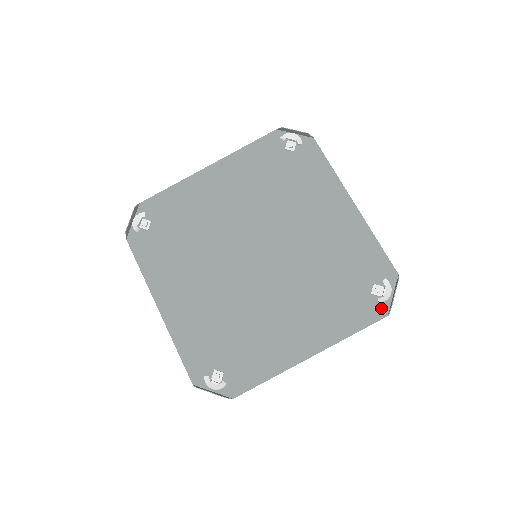
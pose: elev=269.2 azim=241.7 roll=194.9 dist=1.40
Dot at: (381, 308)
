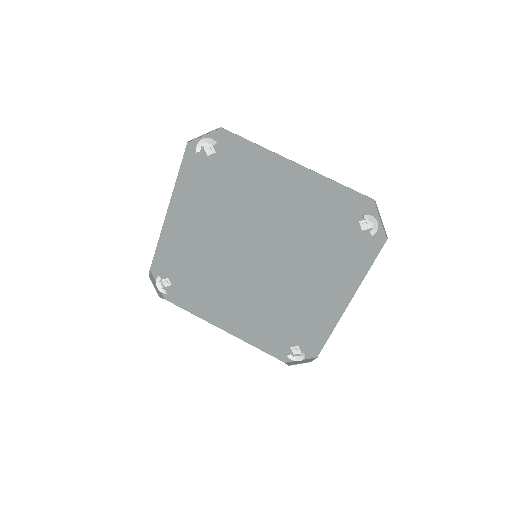
Dot at: (287, 357)
